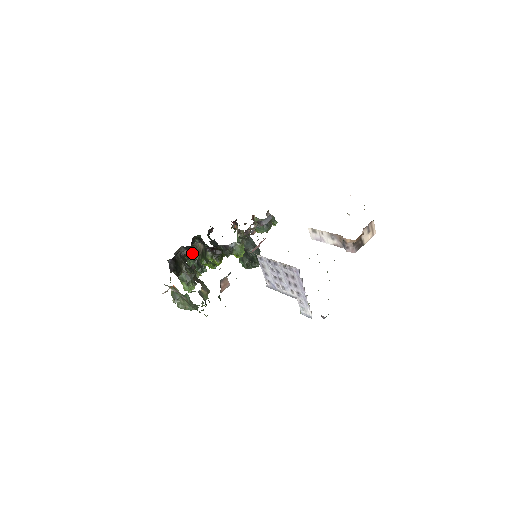
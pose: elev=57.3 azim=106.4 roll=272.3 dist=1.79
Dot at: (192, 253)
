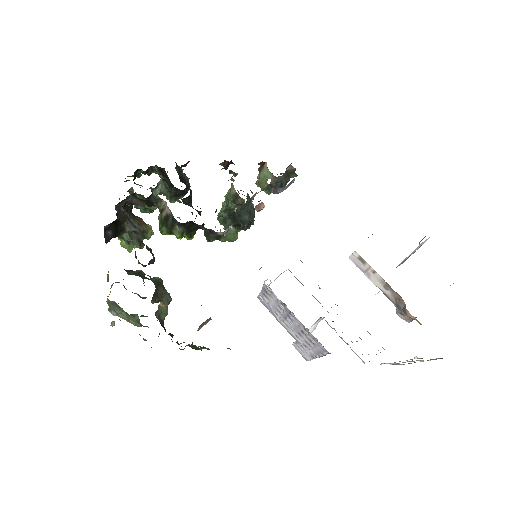
Dot at: occluded
